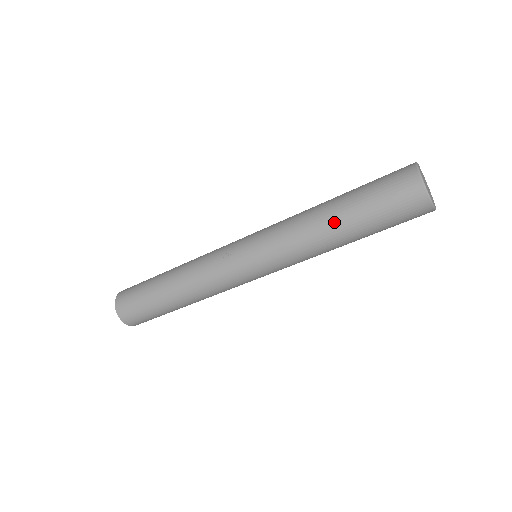
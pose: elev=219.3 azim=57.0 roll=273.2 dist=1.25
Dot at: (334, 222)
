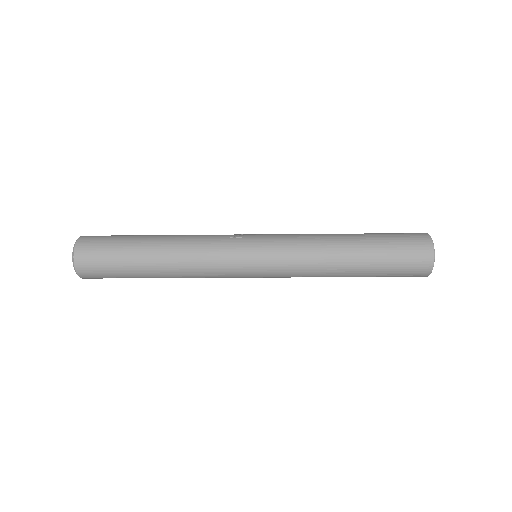
Dot at: (351, 243)
